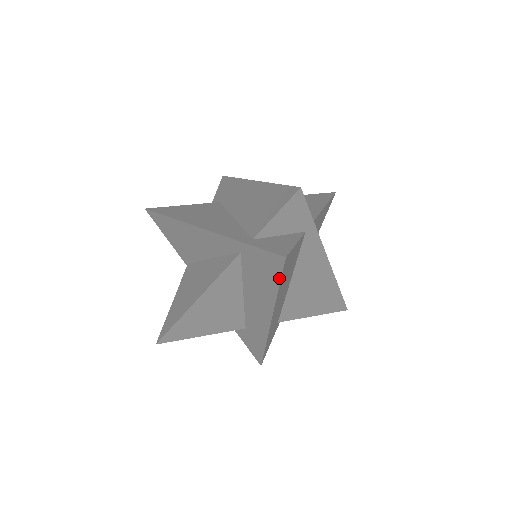
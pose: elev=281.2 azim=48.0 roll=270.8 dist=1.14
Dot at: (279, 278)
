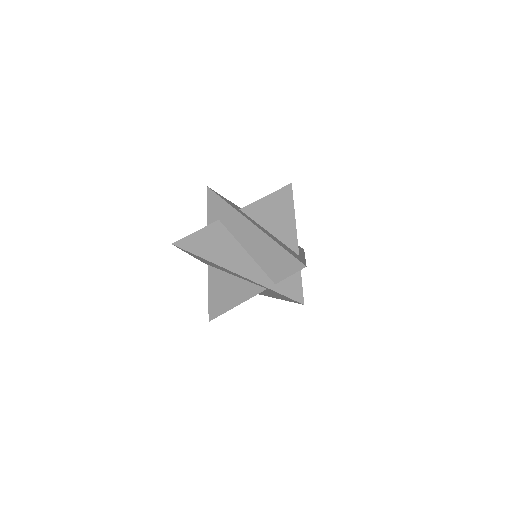
Dot at: (295, 302)
